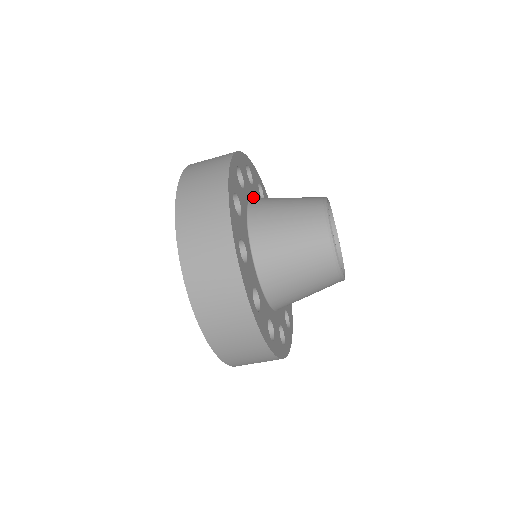
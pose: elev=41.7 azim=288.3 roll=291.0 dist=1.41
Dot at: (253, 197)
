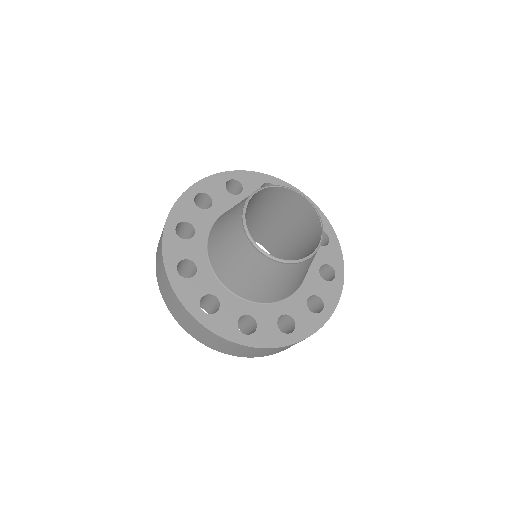
Dot at: occluded
